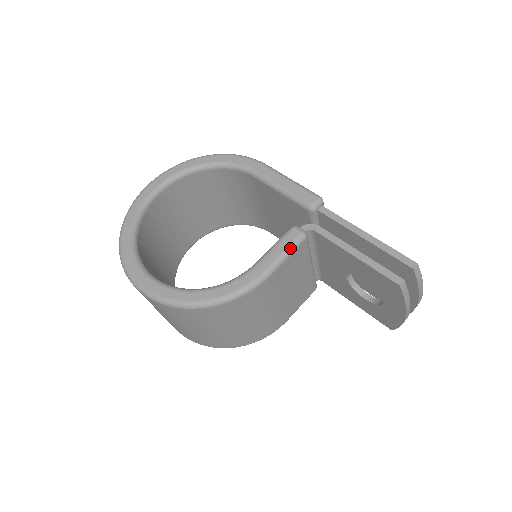
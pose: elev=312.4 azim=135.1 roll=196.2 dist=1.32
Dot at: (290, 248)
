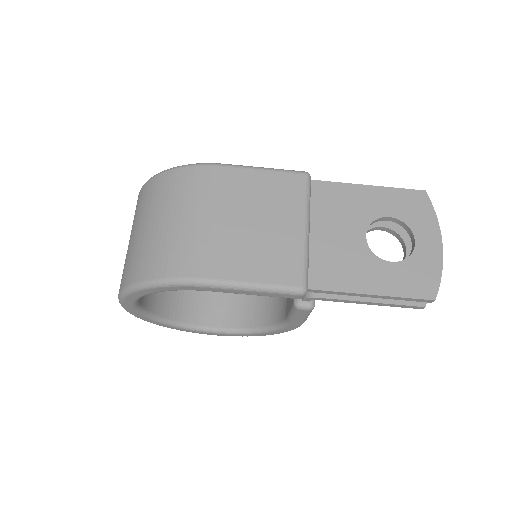
Dot at: (308, 315)
